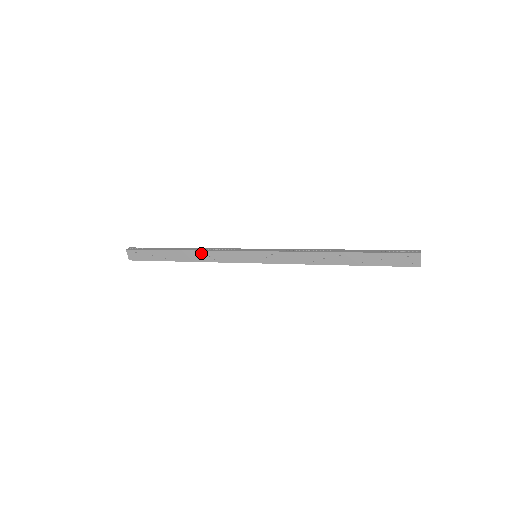
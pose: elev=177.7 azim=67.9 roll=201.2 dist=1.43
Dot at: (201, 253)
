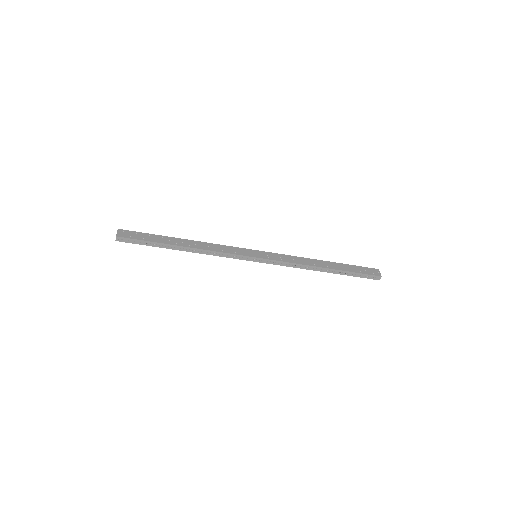
Dot at: (205, 244)
